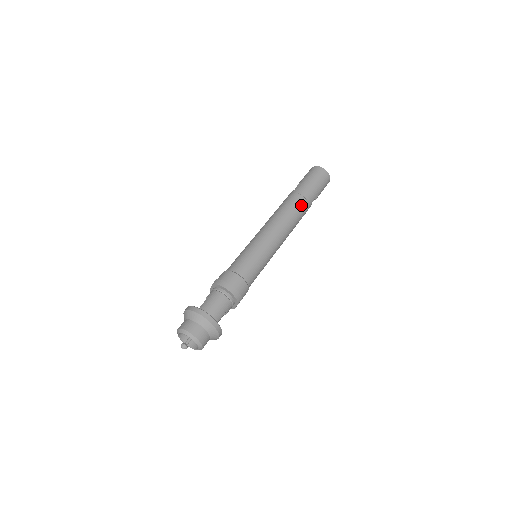
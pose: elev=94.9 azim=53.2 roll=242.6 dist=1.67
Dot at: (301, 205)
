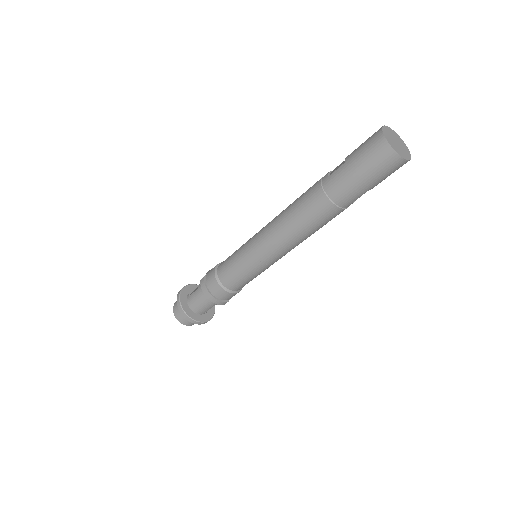
Dot at: (323, 213)
